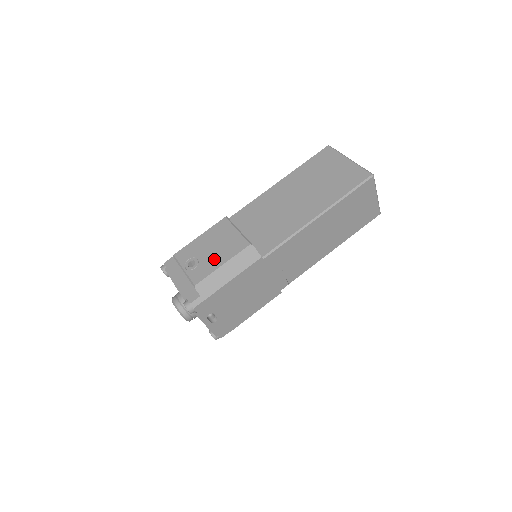
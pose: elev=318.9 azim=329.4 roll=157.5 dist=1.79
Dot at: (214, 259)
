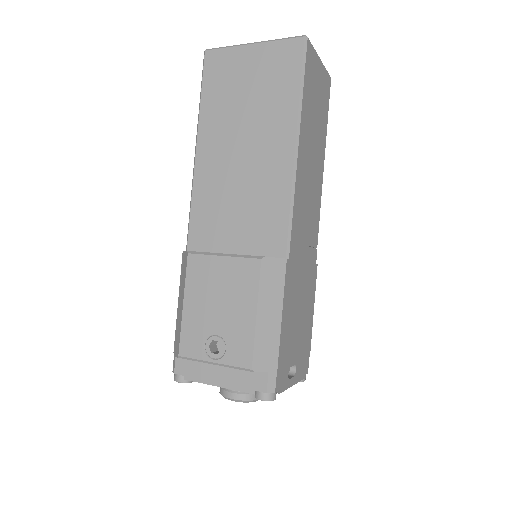
Dot at: (237, 317)
